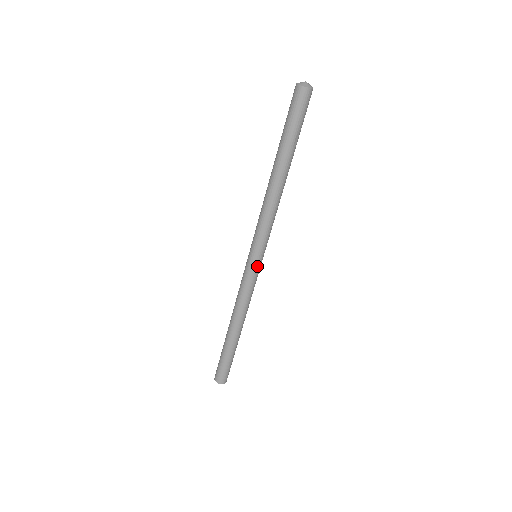
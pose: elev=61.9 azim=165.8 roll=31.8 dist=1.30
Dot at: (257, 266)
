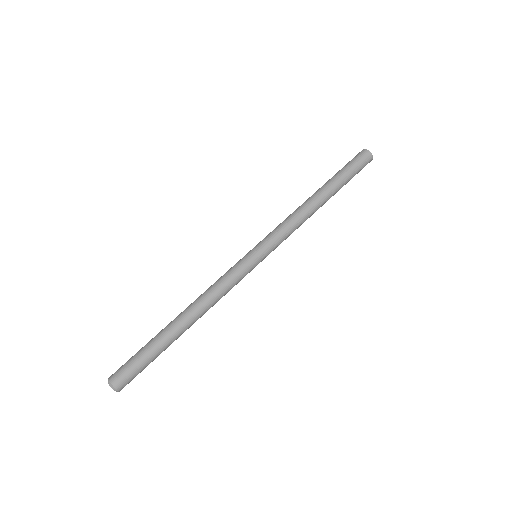
Dot at: (255, 263)
